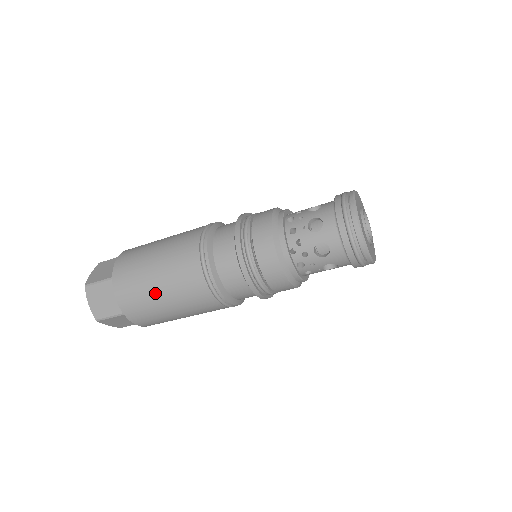
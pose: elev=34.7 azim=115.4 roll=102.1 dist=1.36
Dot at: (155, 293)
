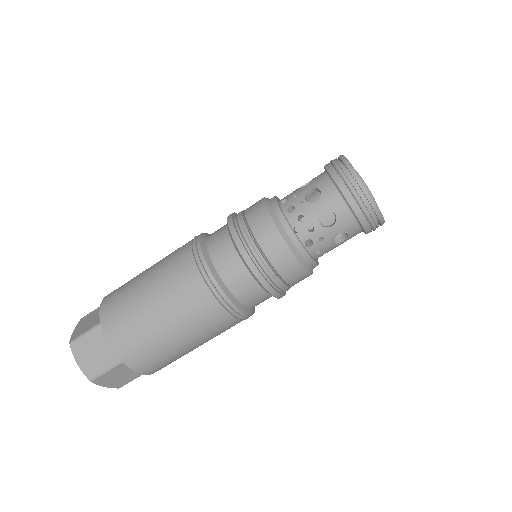
Dot at: (154, 322)
